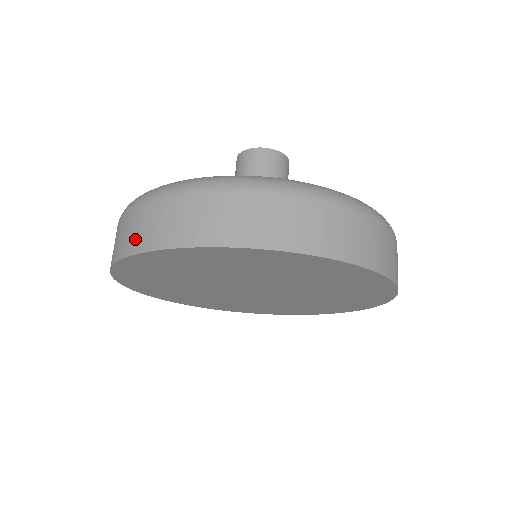
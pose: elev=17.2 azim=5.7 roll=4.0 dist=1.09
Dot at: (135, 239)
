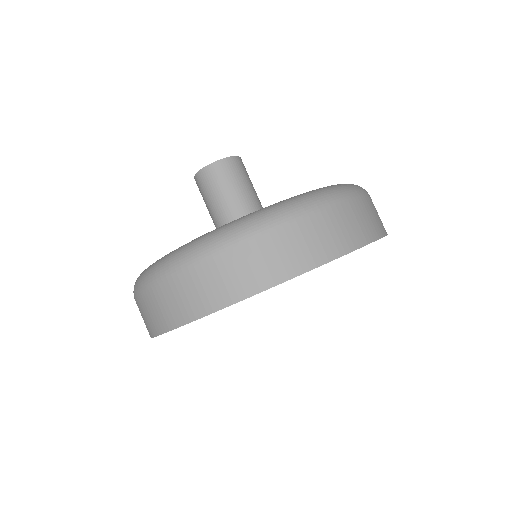
Dot at: (234, 286)
